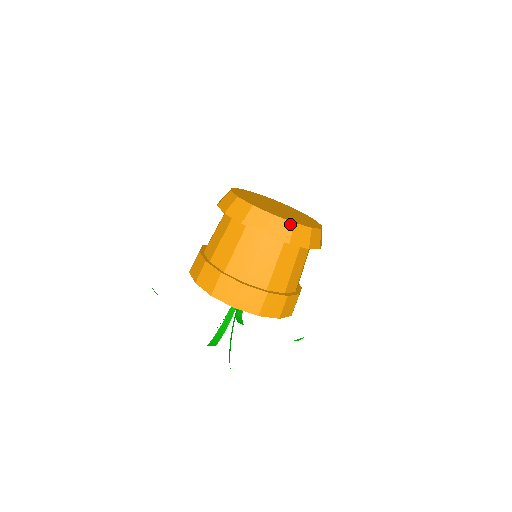
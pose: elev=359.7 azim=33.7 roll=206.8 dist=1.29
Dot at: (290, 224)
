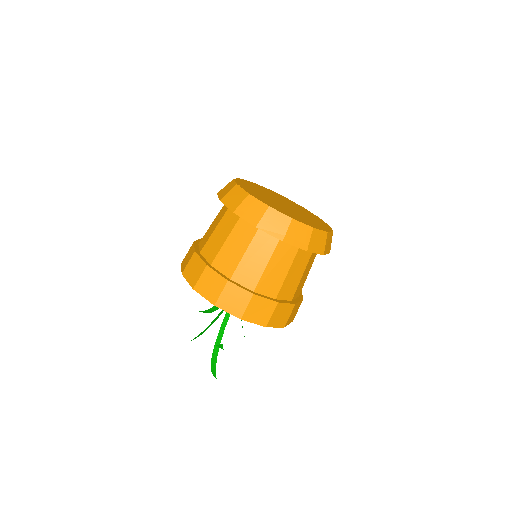
Dot at: (325, 234)
